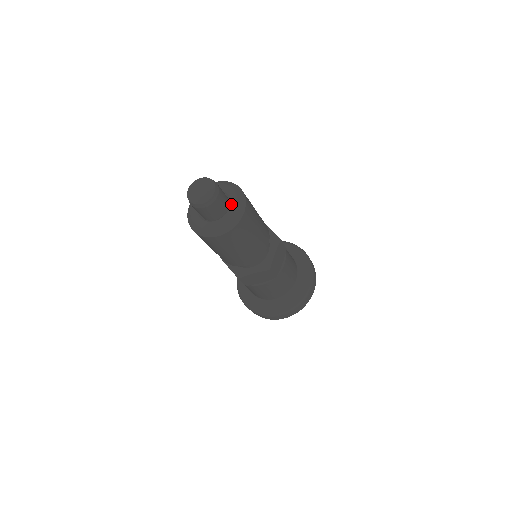
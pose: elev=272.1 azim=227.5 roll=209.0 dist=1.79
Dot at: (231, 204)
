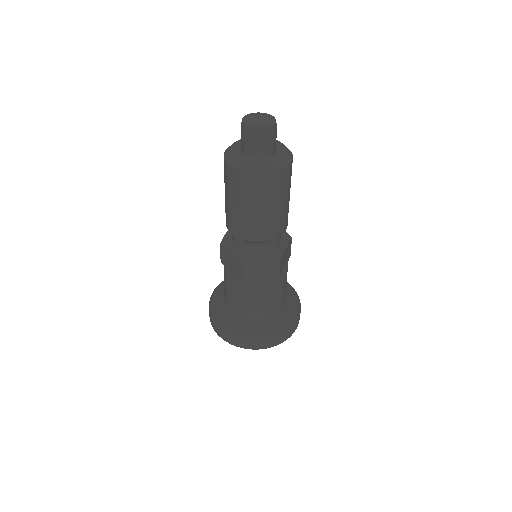
Dot at: occluded
